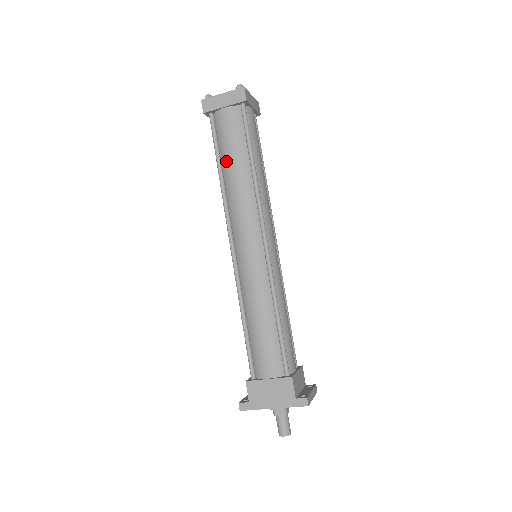
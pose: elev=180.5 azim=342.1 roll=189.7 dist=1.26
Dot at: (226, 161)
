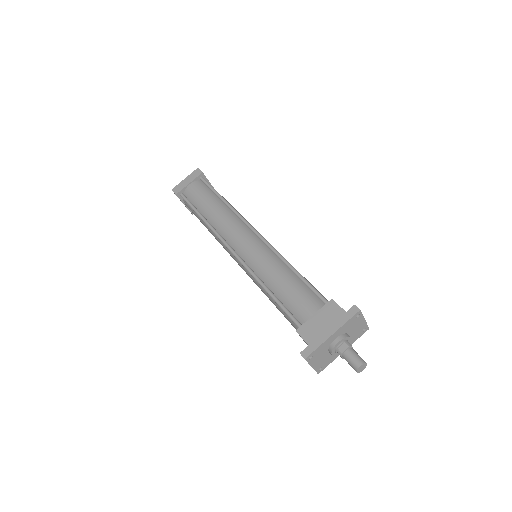
Dot at: (204, 209)
